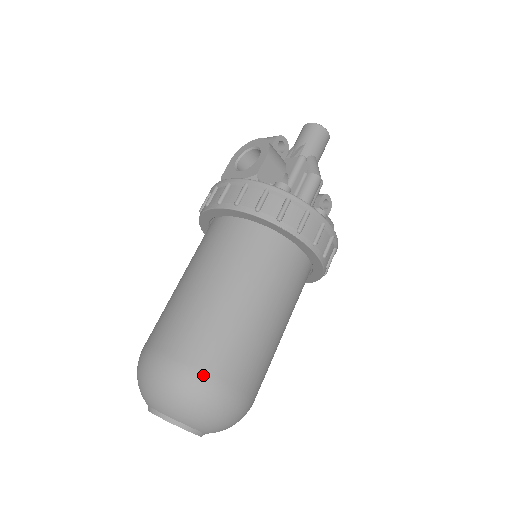
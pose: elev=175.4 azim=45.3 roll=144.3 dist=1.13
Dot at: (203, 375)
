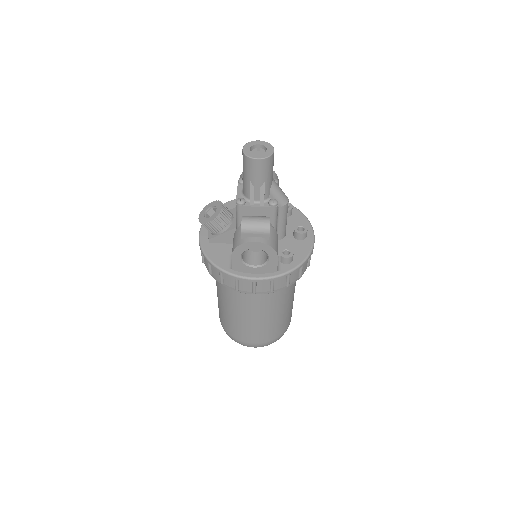
Dot at: occluded
